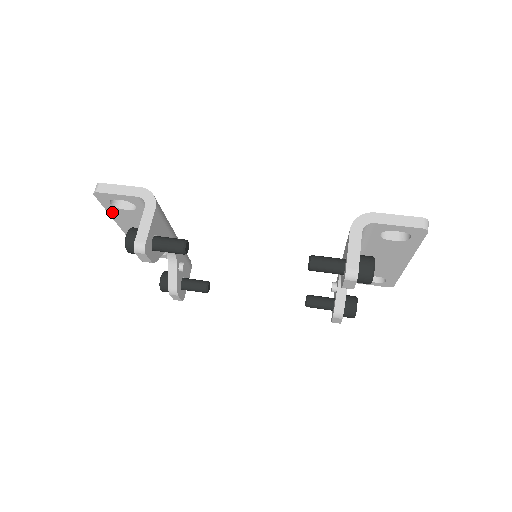
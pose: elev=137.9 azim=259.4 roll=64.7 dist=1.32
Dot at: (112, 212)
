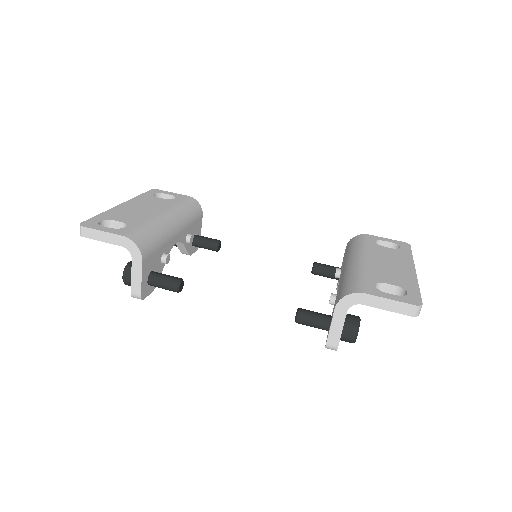
Dot at: occluded
